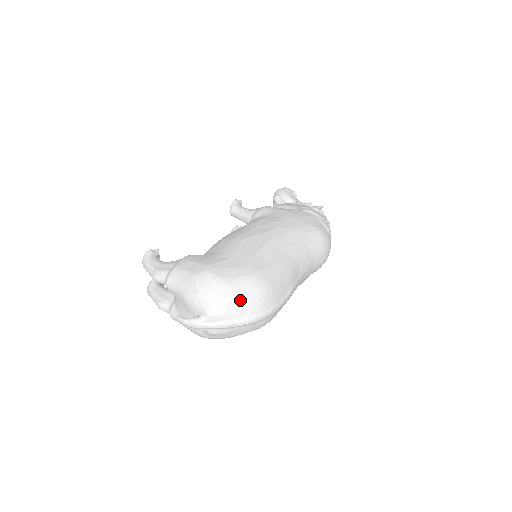
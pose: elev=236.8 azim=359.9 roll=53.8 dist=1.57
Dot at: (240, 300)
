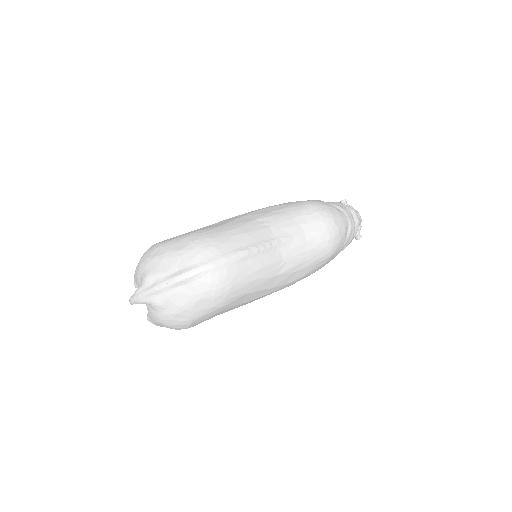
Dot at: (172, 255)
